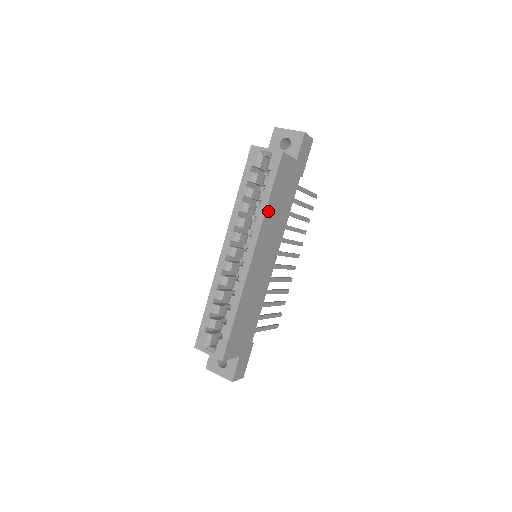
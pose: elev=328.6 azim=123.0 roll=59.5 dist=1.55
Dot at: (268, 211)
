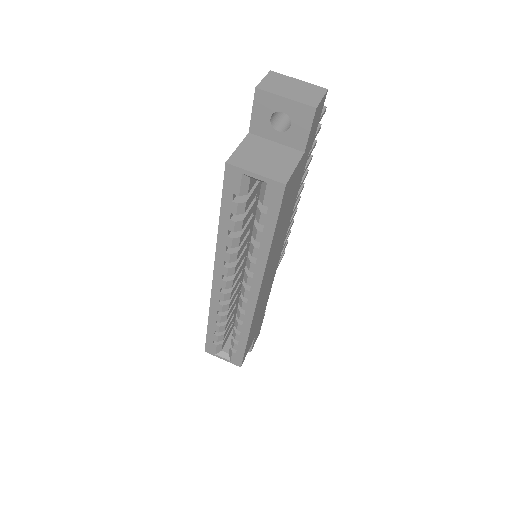
Dot at: (271, 249)
